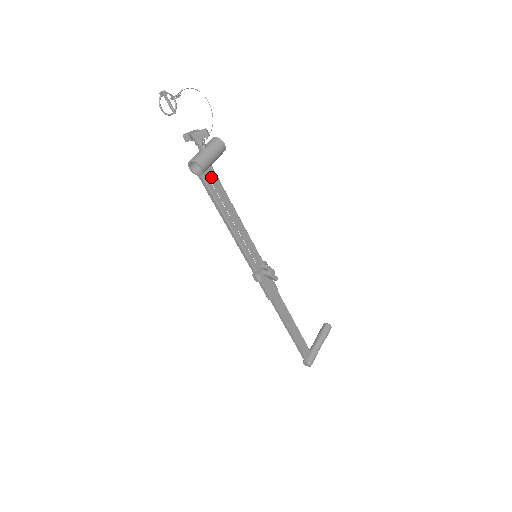
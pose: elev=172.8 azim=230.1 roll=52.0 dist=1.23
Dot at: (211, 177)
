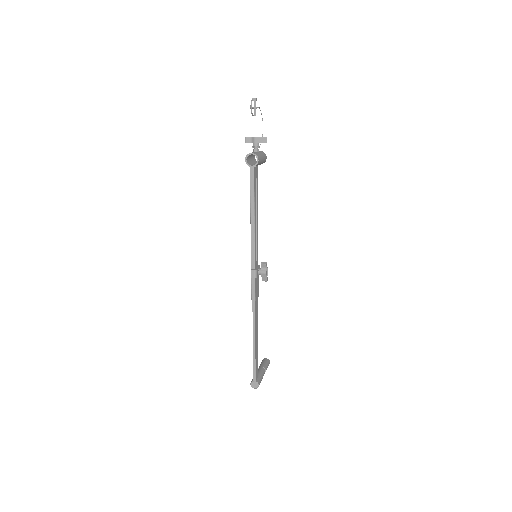
Dot at: (256, 173)
